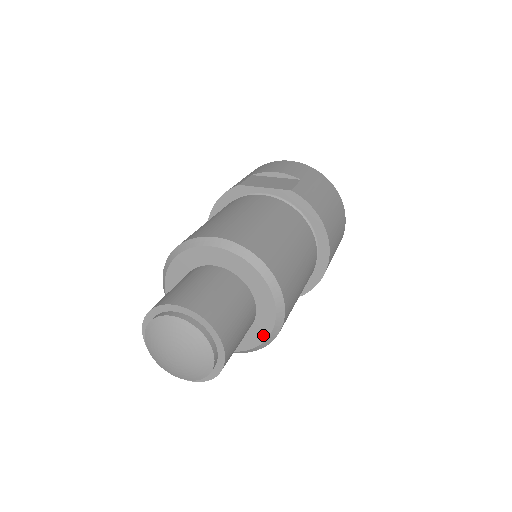
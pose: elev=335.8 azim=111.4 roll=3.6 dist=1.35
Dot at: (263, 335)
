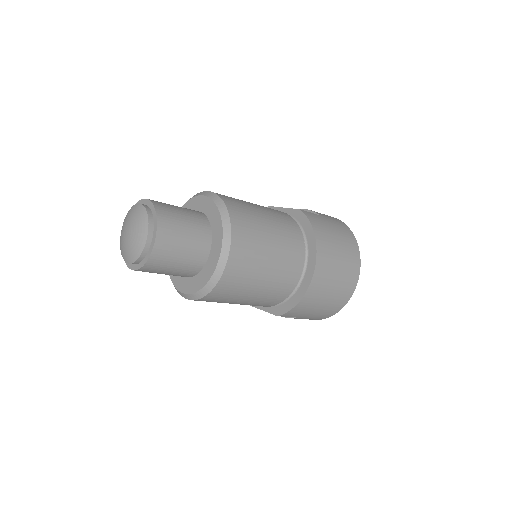
Dot at: (209, 275)
